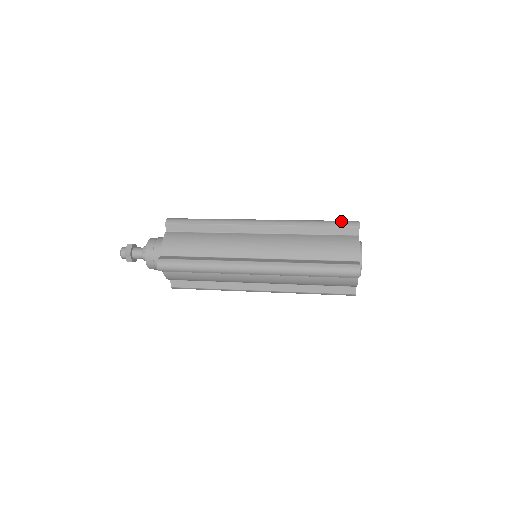
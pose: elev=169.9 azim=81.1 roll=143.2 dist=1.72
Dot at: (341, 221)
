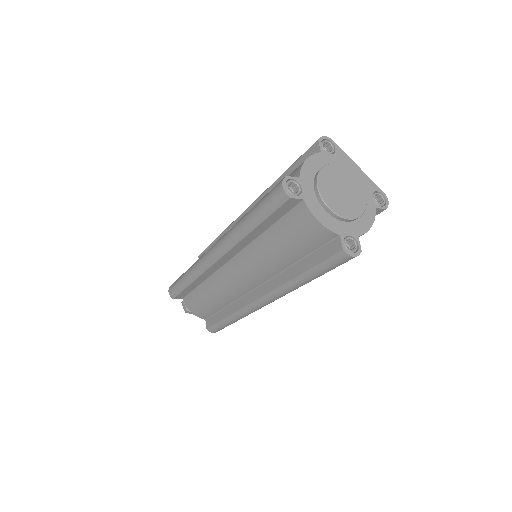
Dot at: occluded
